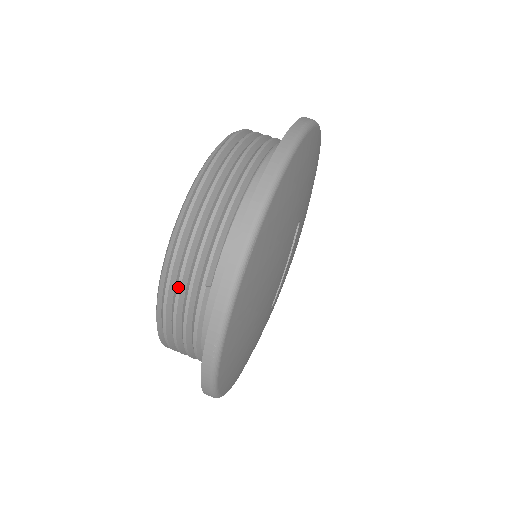
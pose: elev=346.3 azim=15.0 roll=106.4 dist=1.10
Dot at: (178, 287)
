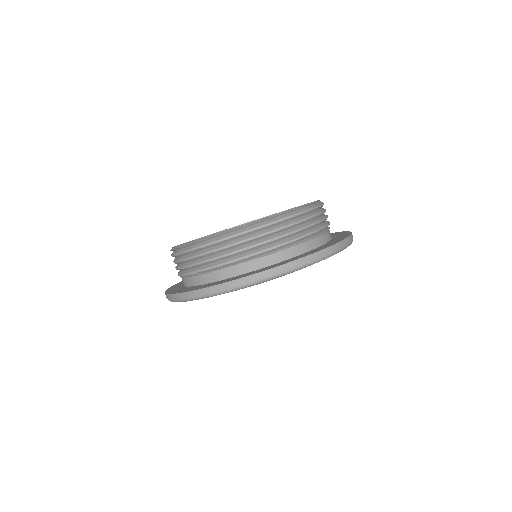
Dot at: (189, 258)
